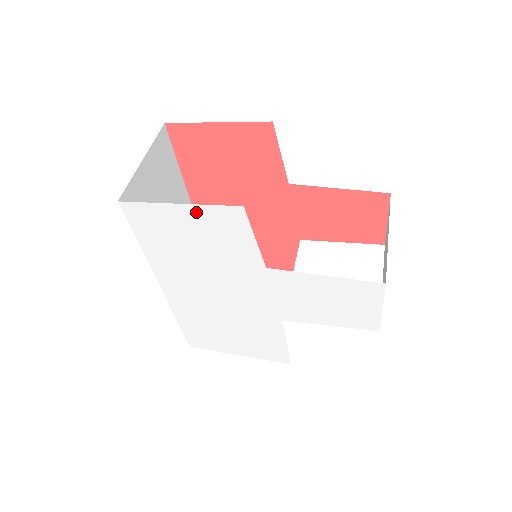
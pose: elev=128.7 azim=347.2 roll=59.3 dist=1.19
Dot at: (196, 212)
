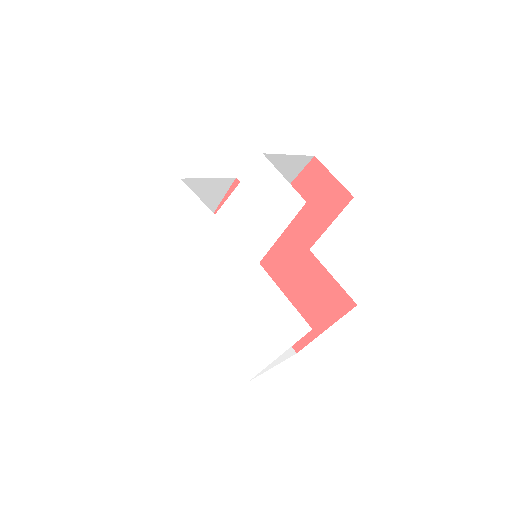
Dot at: (171, 207)
